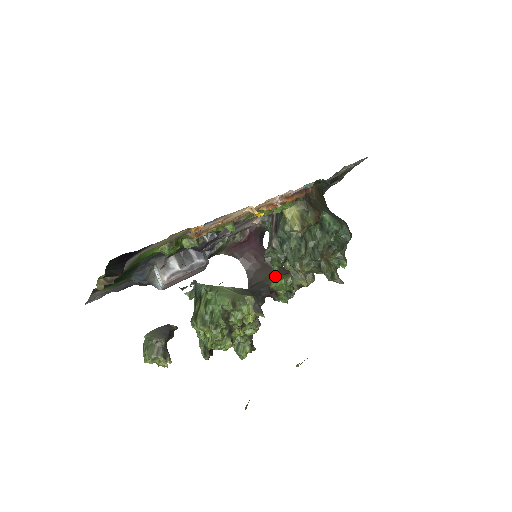
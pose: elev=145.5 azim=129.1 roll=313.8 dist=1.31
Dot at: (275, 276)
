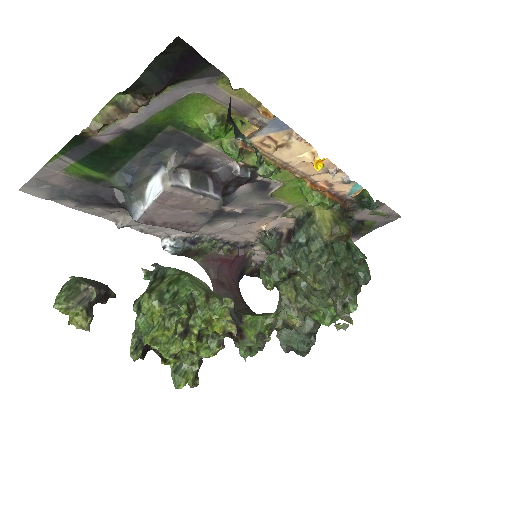
Dot at: (250, 312)
